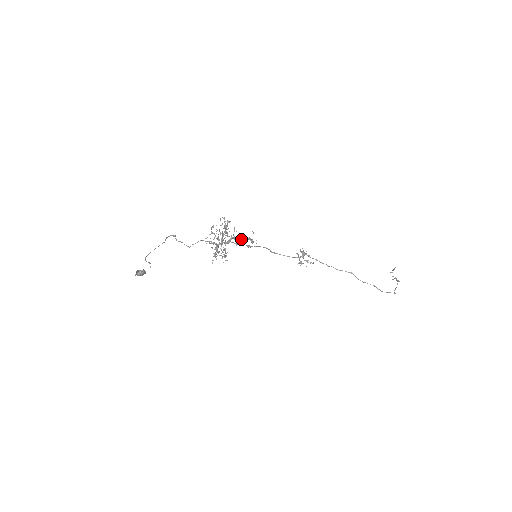
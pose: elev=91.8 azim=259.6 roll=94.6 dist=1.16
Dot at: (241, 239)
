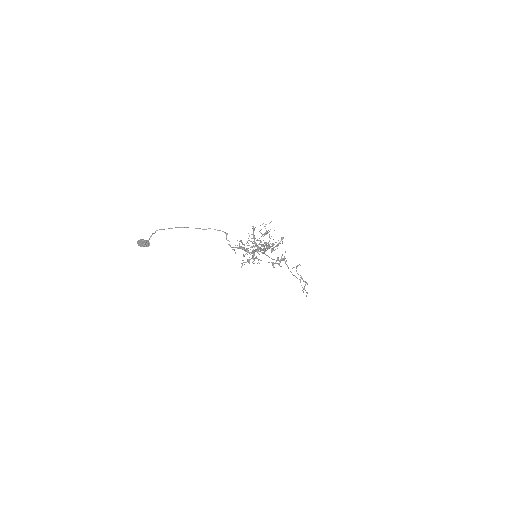
Dot at: (267, 246)
